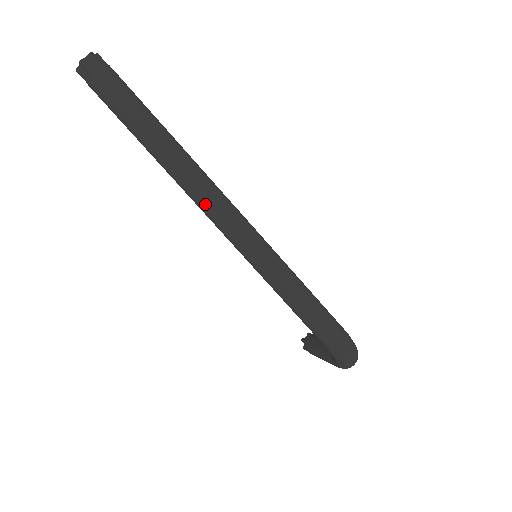
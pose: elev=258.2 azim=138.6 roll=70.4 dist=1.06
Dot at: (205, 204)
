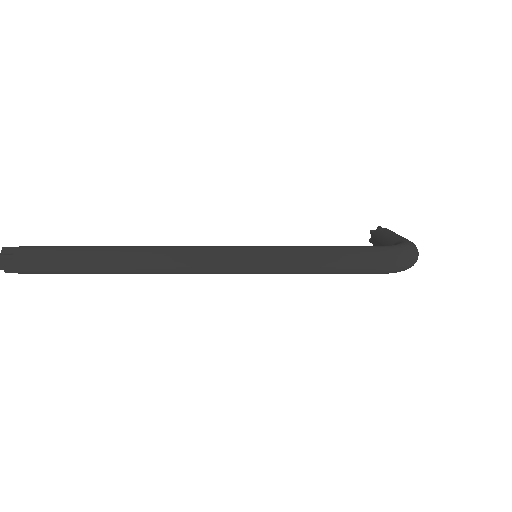
Dot at: (177, 272)
